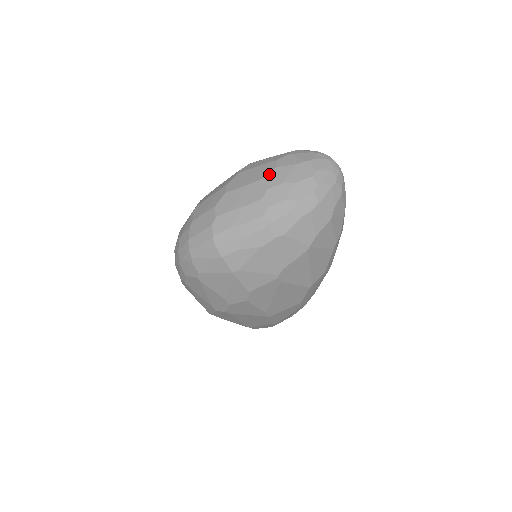
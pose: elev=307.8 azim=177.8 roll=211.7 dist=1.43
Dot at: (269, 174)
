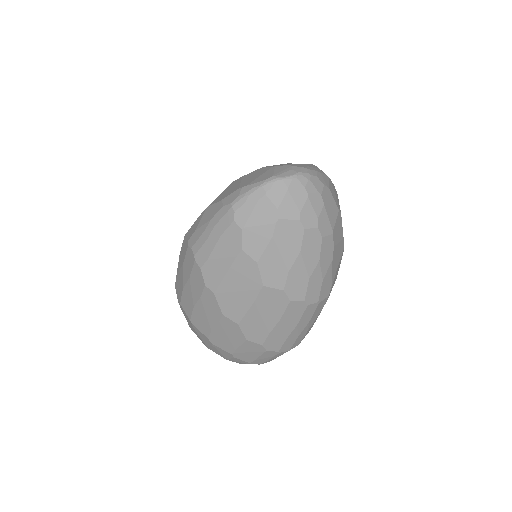
Dot at: (262, 277)
